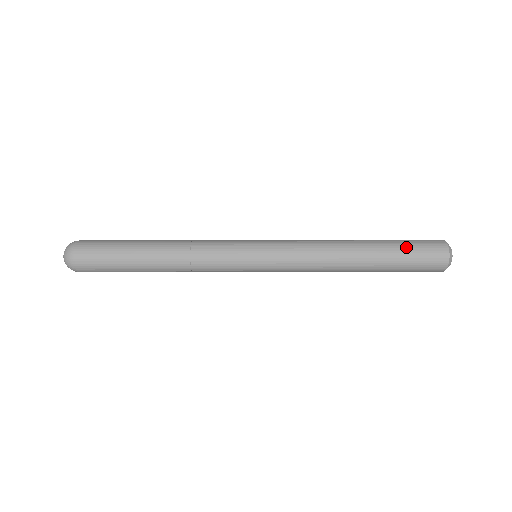
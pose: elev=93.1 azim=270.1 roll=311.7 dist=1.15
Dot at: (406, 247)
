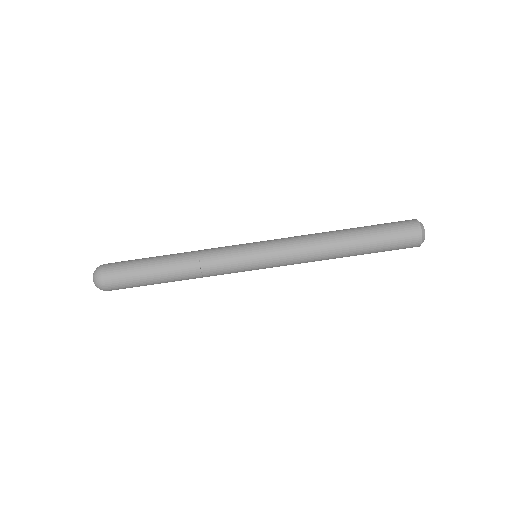
Dot at: (385, 245)
